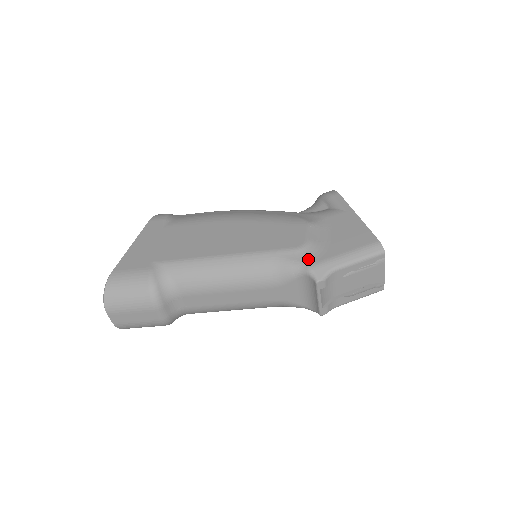
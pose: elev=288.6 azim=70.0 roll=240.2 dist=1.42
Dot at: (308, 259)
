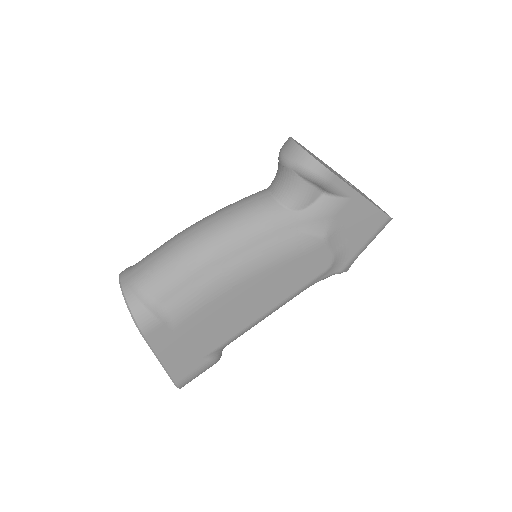
Dot at: (337, 269)
